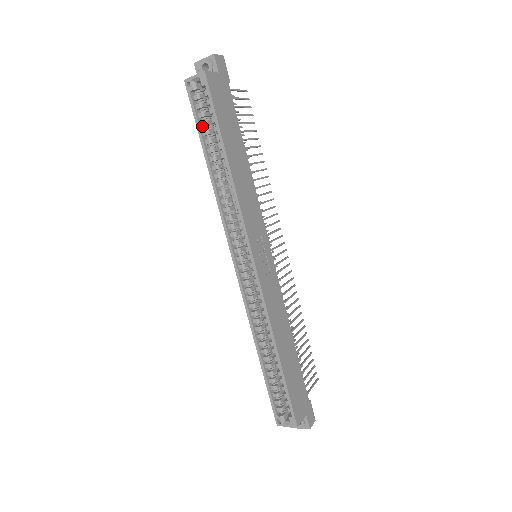
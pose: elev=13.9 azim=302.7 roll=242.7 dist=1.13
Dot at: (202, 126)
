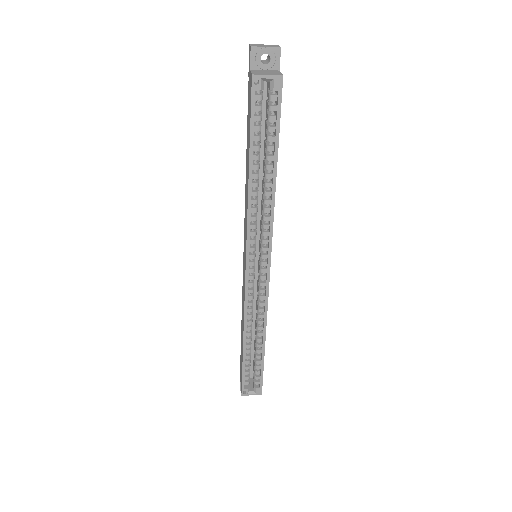
Dot at: occluded
